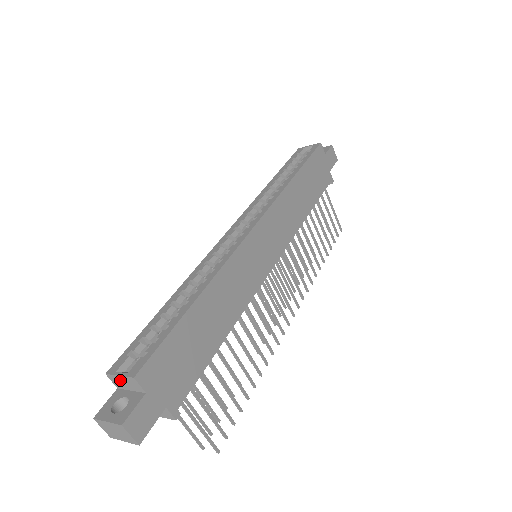
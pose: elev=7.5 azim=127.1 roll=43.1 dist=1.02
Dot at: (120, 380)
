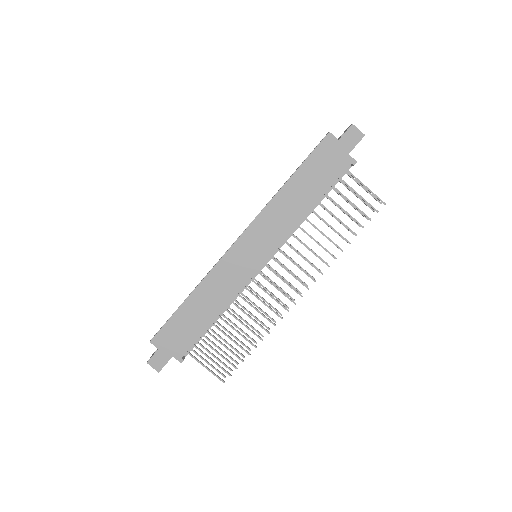
Dot at: occluded
